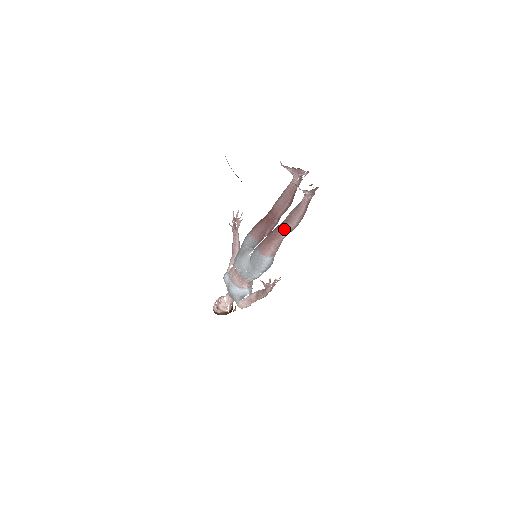
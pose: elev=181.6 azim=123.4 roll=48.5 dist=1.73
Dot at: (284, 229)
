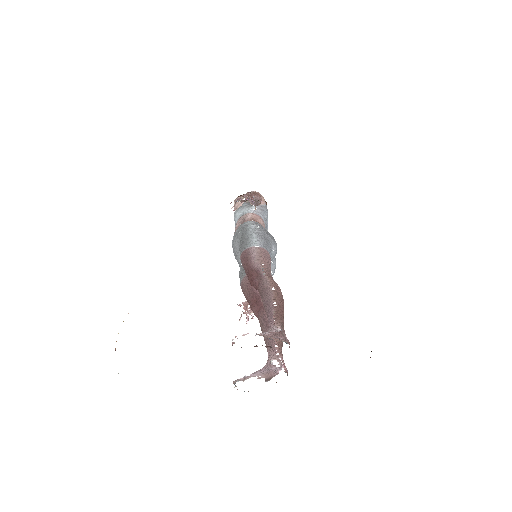
Dot at: (259, 320)
